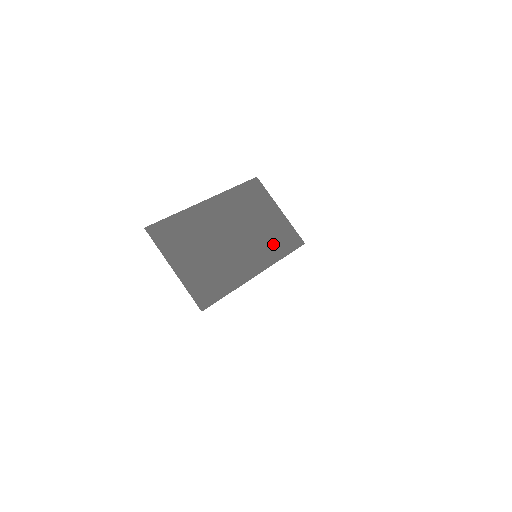
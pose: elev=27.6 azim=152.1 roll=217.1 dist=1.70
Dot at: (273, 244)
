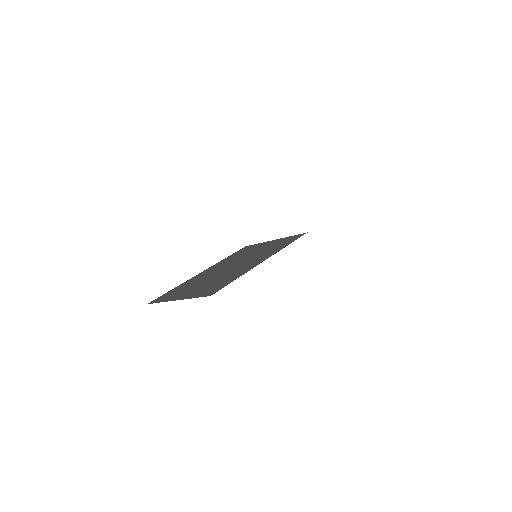
Dot at: (274, 248)
